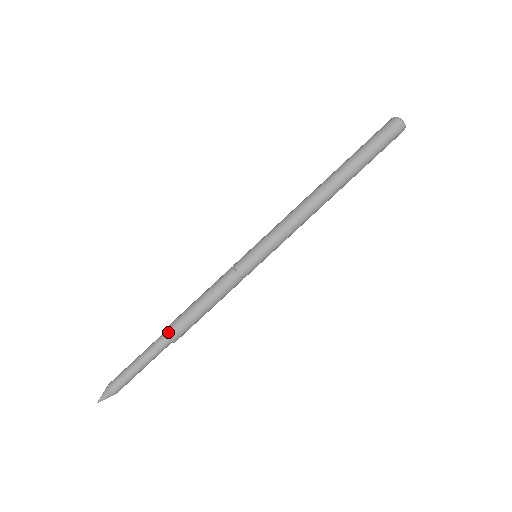
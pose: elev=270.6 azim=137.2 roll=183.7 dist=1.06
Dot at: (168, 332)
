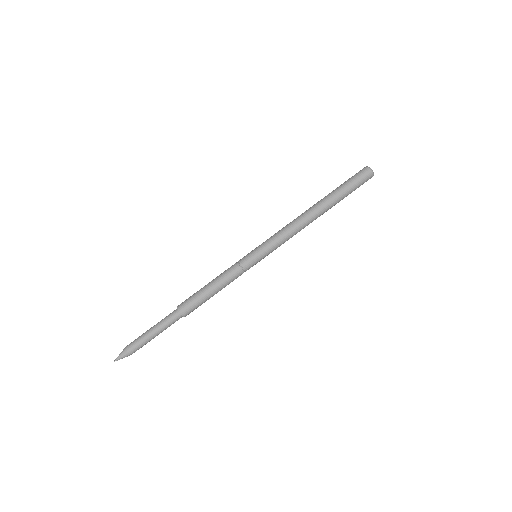
Dot at: (182, 309)
